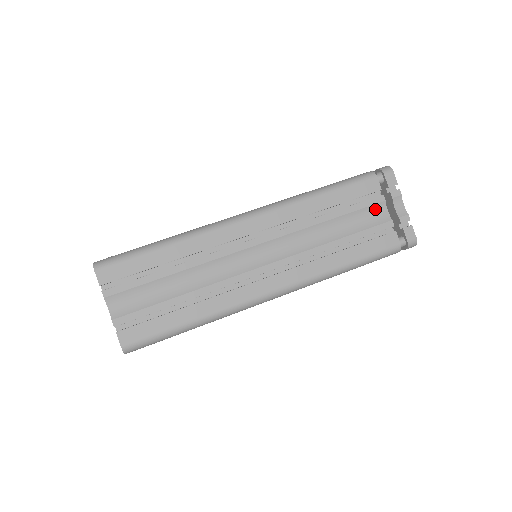
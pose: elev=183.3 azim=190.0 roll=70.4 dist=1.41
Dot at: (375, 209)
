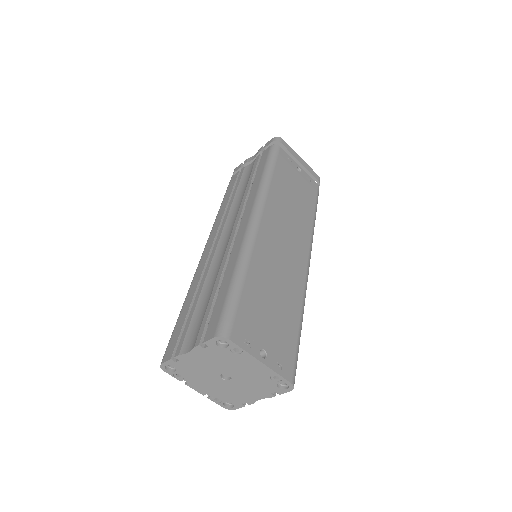
Dot at: (246, 171)
